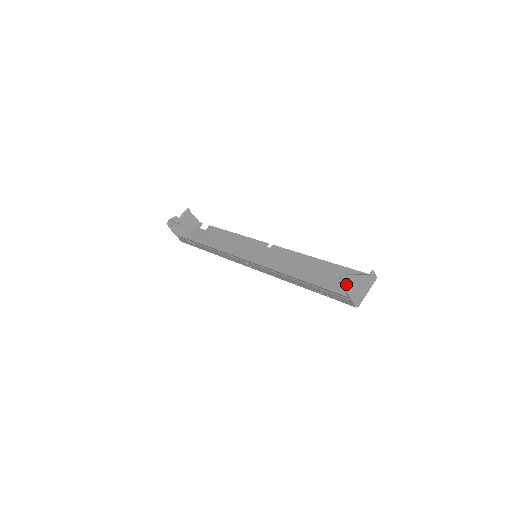
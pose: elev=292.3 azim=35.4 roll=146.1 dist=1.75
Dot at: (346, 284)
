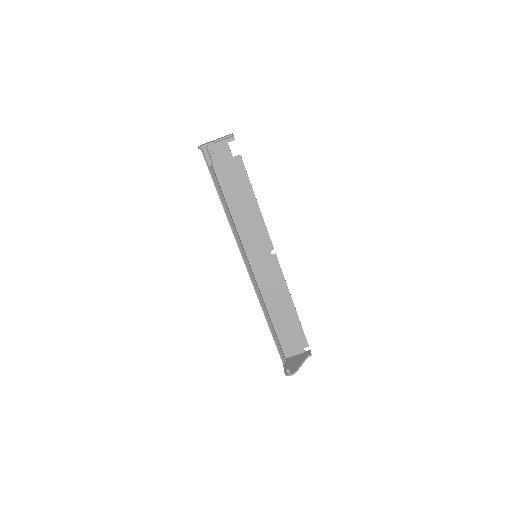
Dot at: (288, 375)
